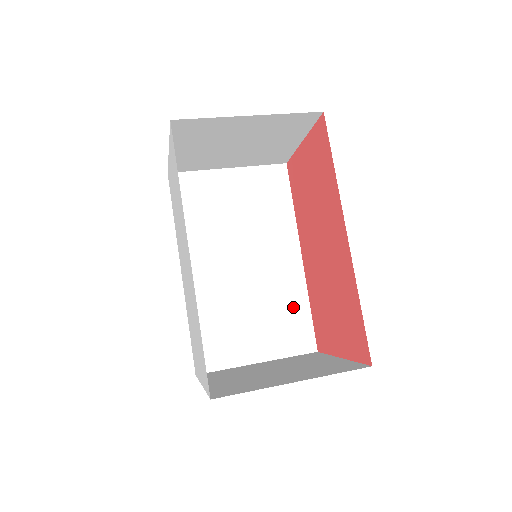
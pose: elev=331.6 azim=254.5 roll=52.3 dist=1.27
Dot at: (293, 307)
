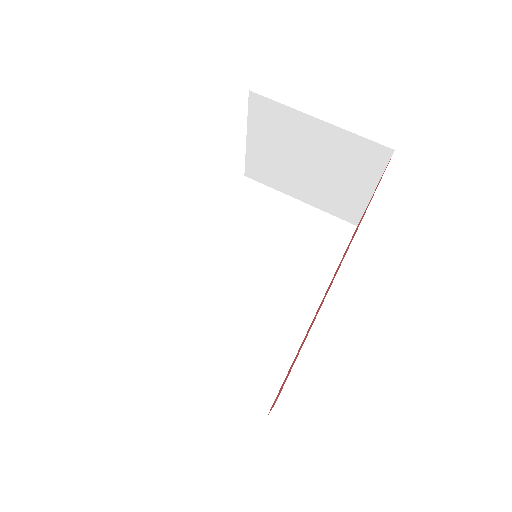
Dot at: (273, 354)
